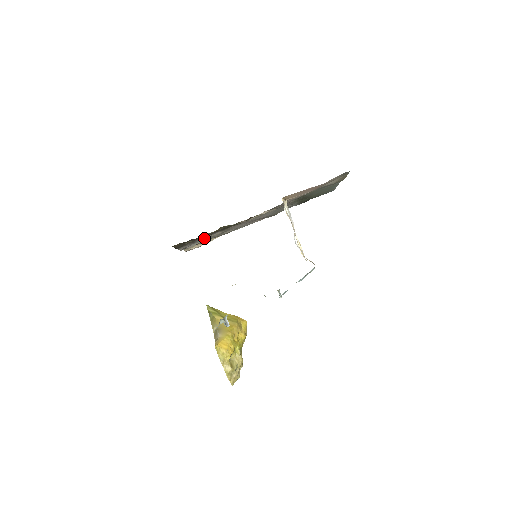
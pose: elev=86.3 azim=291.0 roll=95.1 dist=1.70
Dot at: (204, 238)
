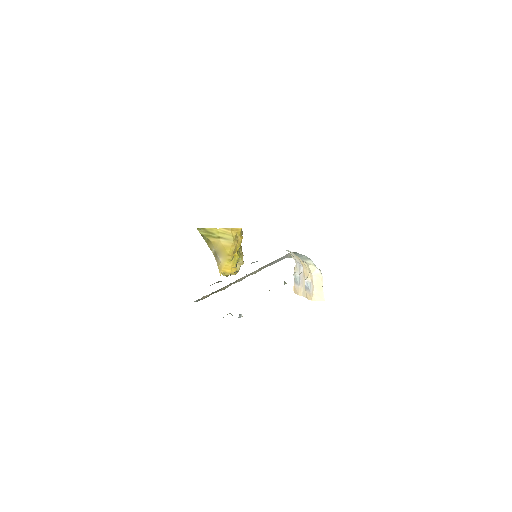
Dot at: occluded
